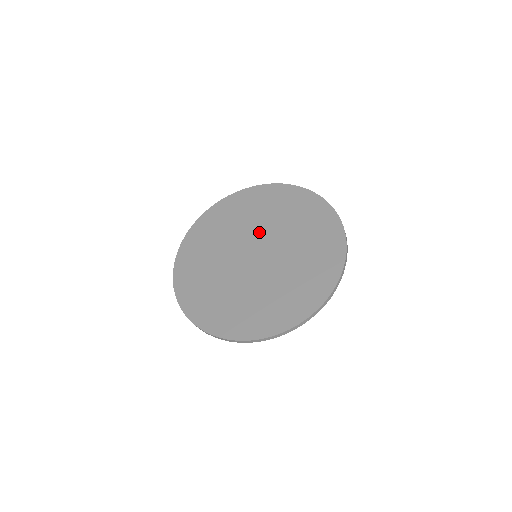
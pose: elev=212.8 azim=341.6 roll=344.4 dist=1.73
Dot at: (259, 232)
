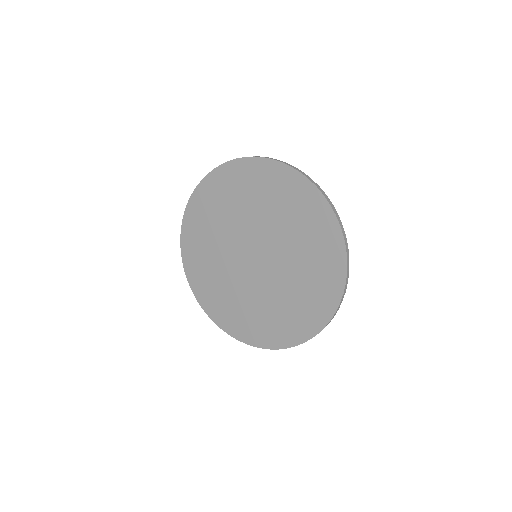
Dot at: (247, 229)
